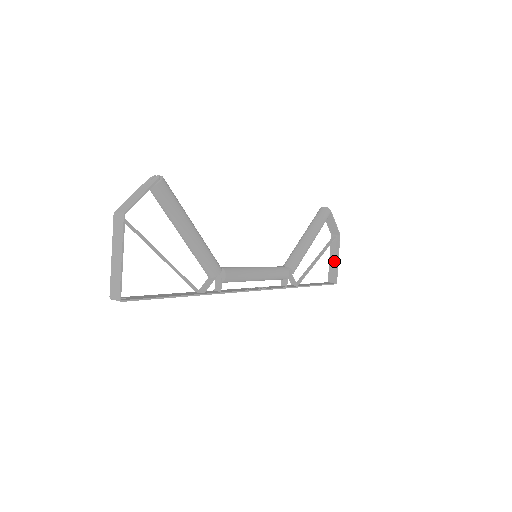
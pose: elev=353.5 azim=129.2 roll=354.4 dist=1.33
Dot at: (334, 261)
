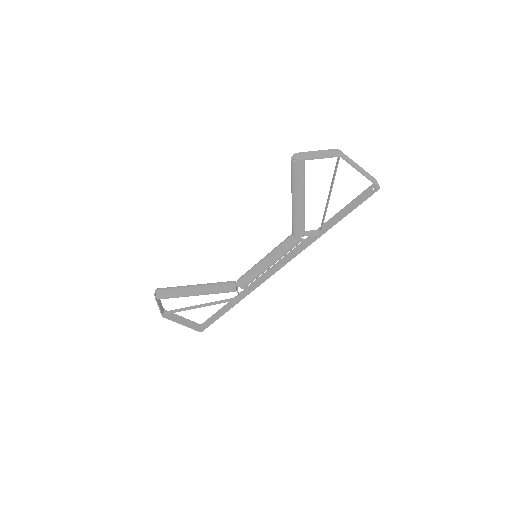
Dot at: (360, 171)
